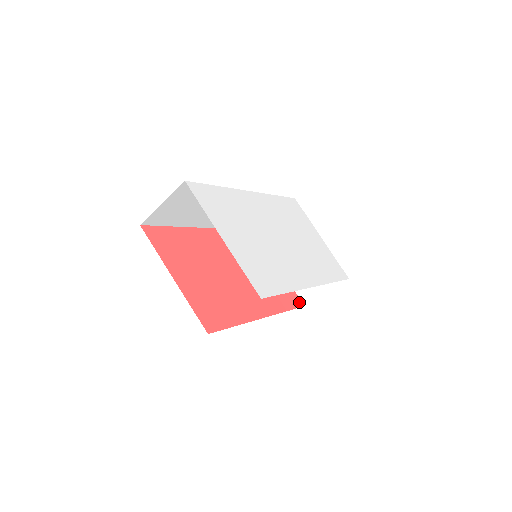
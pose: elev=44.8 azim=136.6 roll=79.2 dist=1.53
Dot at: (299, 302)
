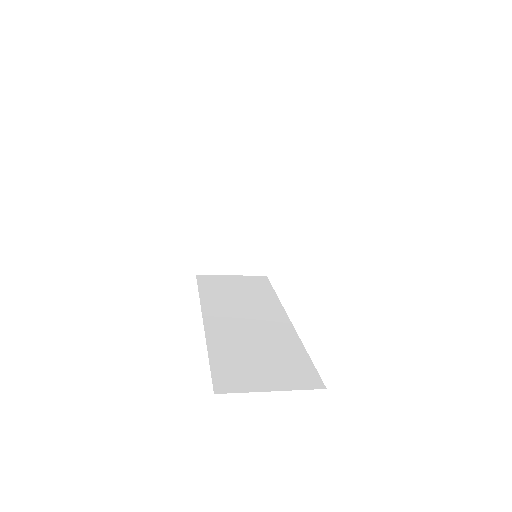
Dot at: occluded
